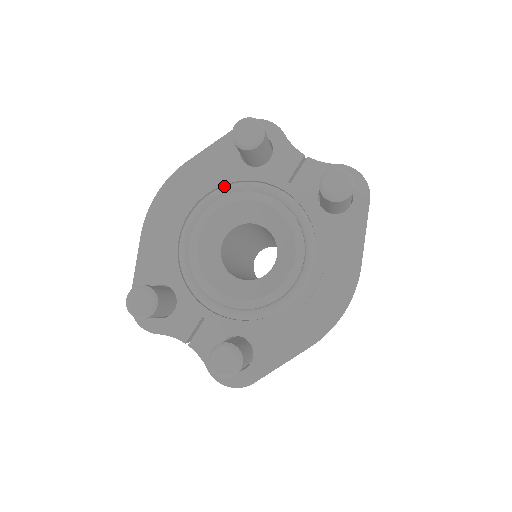
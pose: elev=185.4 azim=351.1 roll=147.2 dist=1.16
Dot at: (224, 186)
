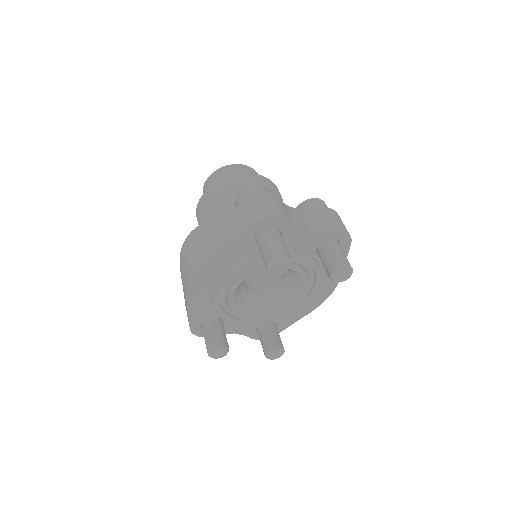
Dot at: (248, 266)
